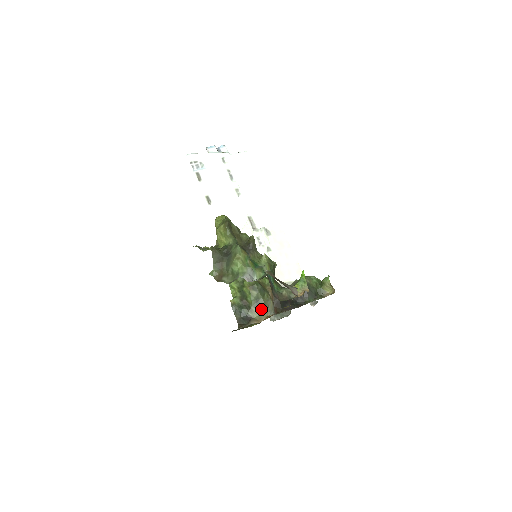
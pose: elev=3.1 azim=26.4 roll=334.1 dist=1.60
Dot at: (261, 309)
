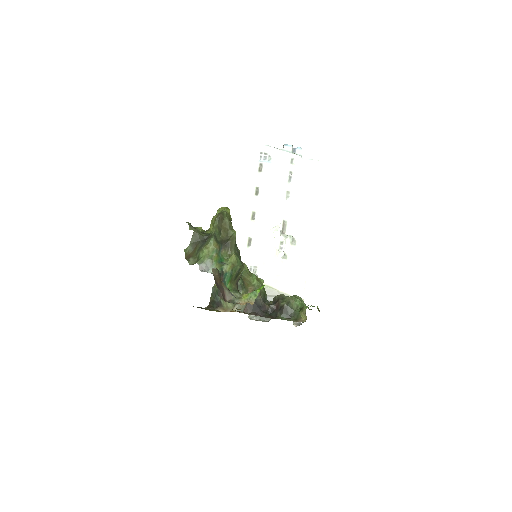
Dot at: occluded
